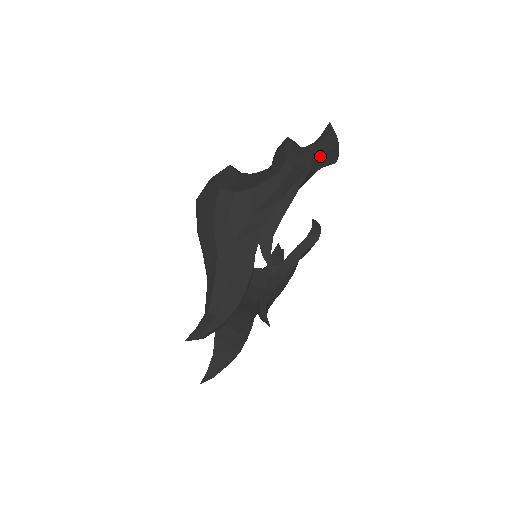
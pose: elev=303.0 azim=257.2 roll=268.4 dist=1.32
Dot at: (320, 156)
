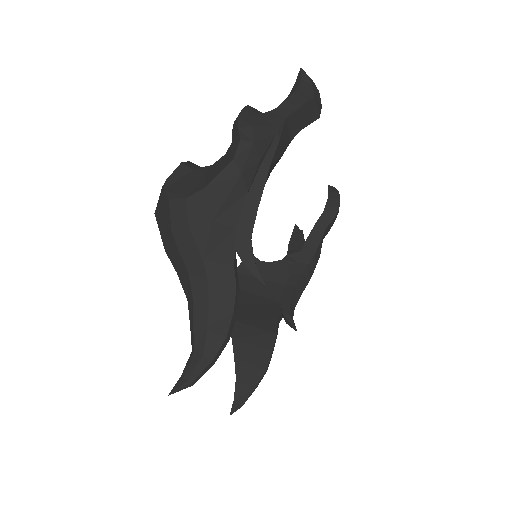
Dot at: (291, 117)
